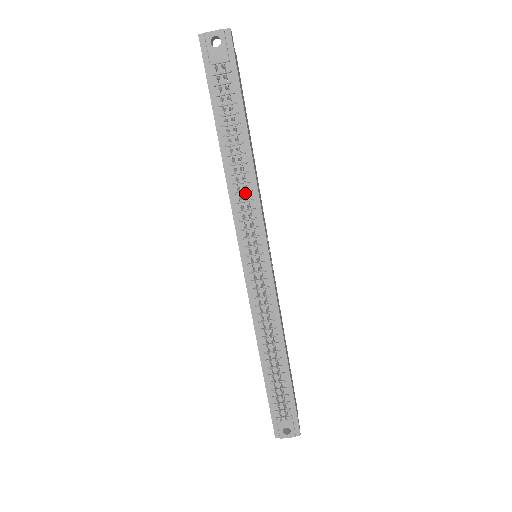
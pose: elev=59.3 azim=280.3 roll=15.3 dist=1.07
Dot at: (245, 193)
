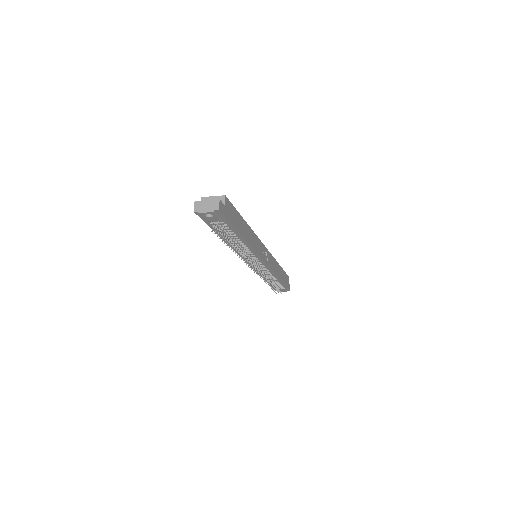
Dot at: (245, 250)
